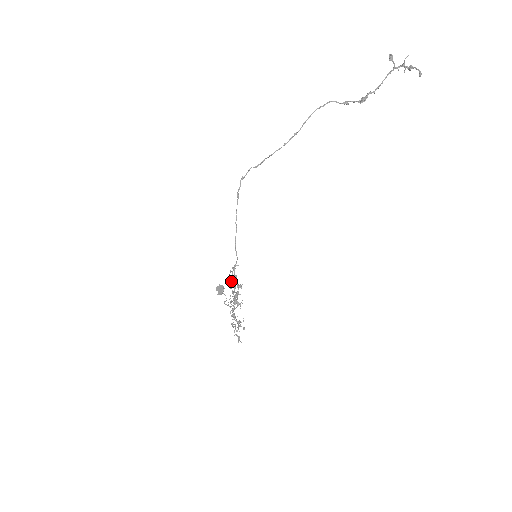
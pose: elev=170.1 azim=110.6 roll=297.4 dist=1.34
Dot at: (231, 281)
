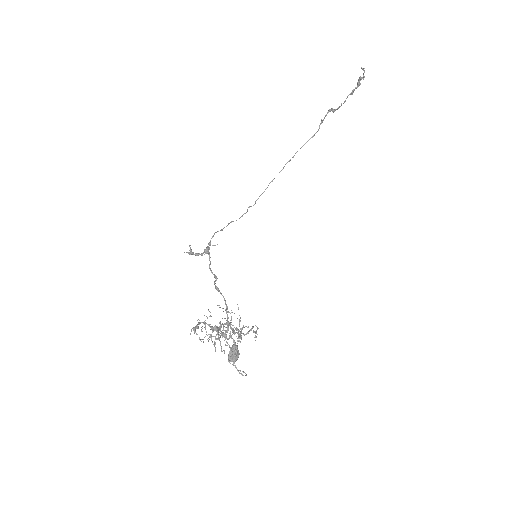
Dot at: (239, 319)
